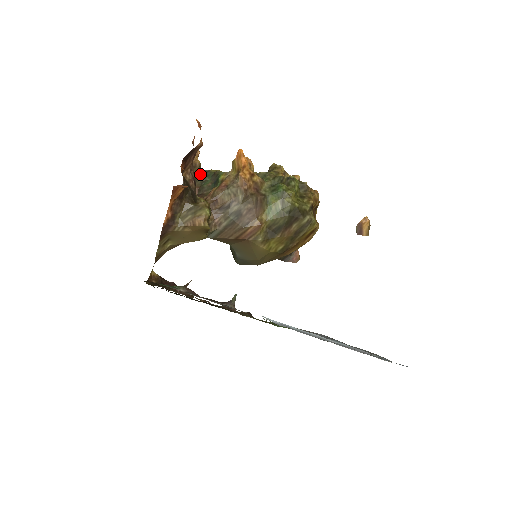
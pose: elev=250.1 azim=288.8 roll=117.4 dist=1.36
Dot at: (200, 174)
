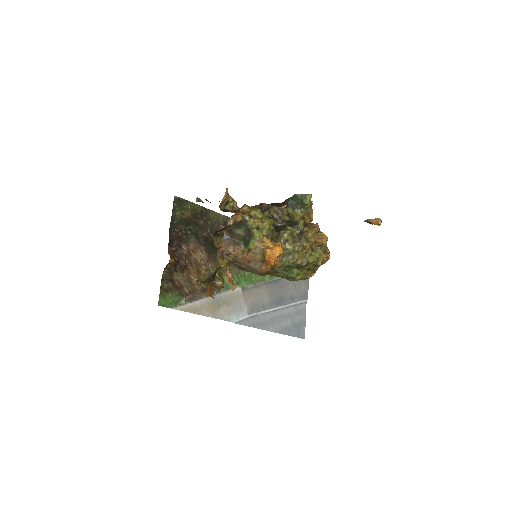
Dot at: occluded
